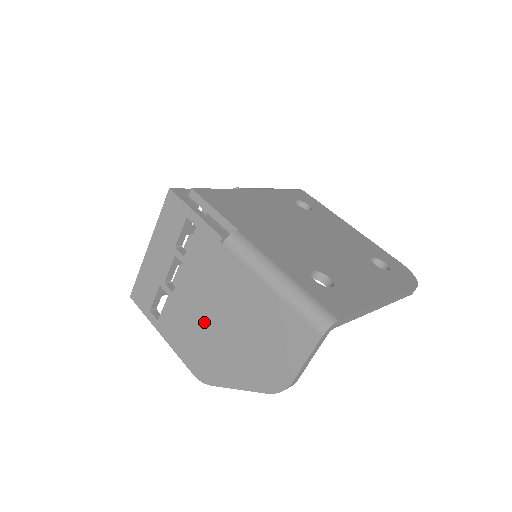
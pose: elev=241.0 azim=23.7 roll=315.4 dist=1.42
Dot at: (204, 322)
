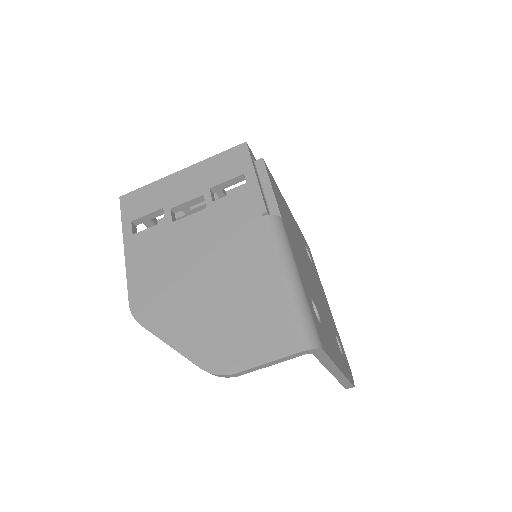
Dot at: (185, 266)
